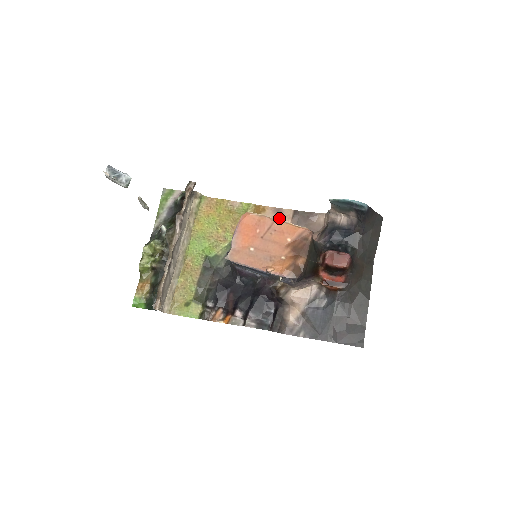
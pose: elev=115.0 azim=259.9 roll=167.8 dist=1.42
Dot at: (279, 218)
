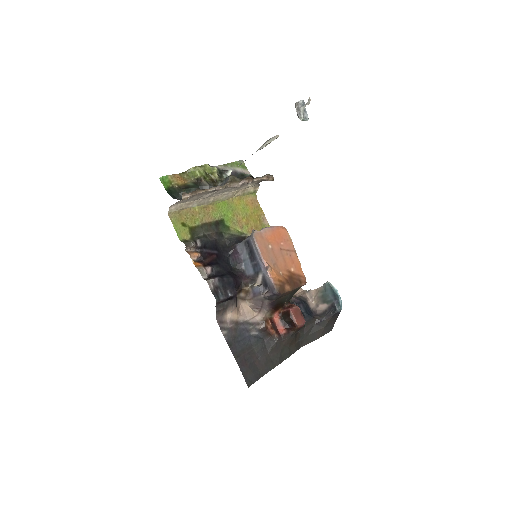
Dot at: occluded
